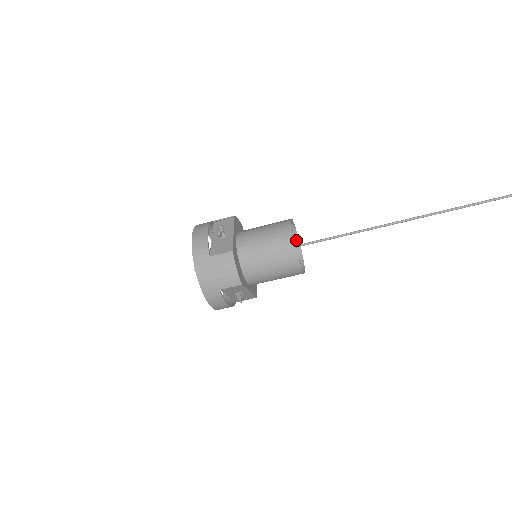
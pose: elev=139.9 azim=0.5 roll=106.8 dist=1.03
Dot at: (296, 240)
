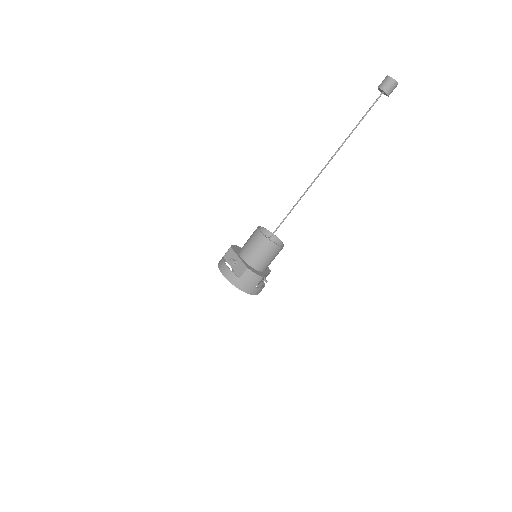
Dot at: (266, 231)
